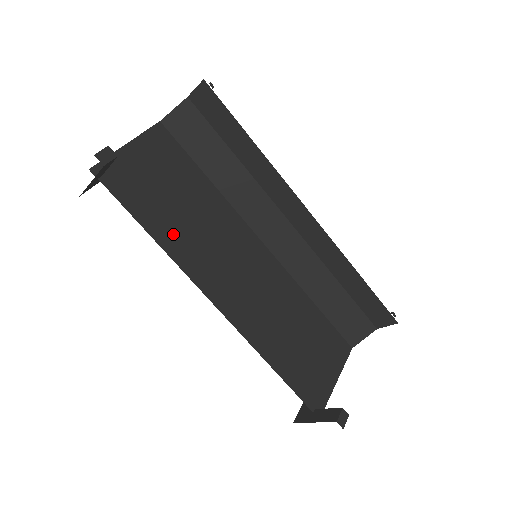
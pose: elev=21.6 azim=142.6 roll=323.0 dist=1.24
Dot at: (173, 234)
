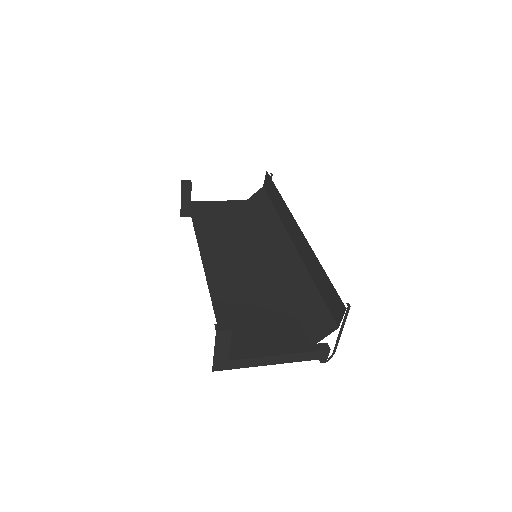
Dot at: (208, 231)
